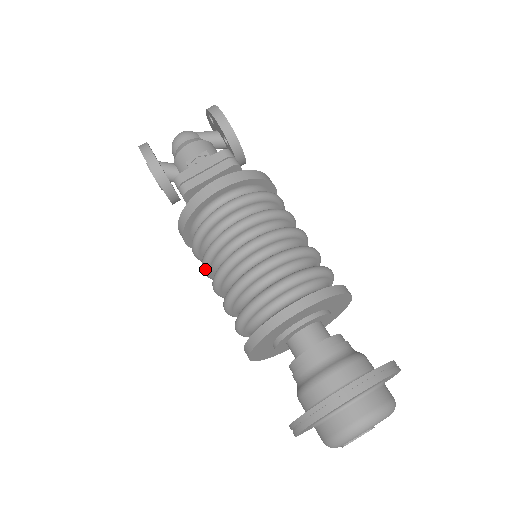
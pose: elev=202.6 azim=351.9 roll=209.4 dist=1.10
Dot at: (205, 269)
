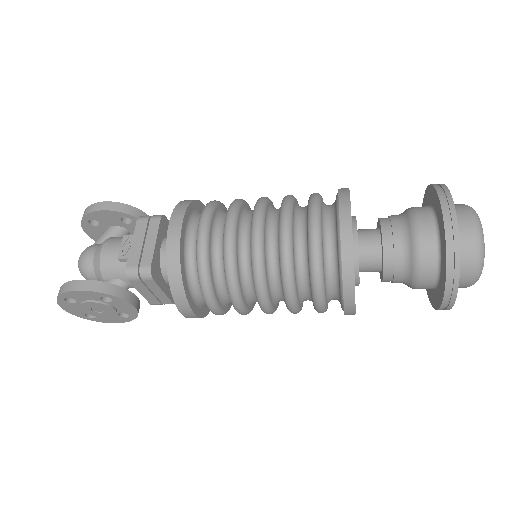
Dot at: (239, 299)
